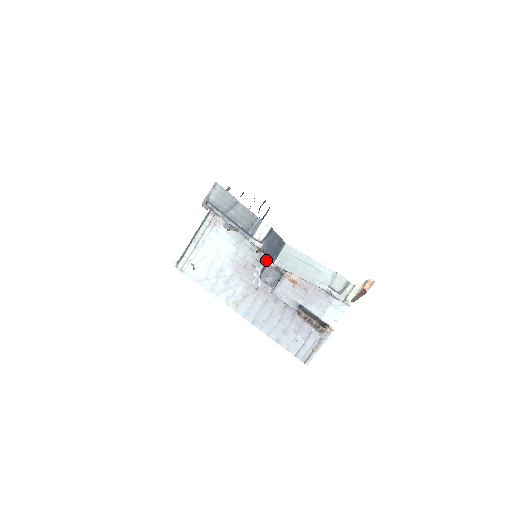
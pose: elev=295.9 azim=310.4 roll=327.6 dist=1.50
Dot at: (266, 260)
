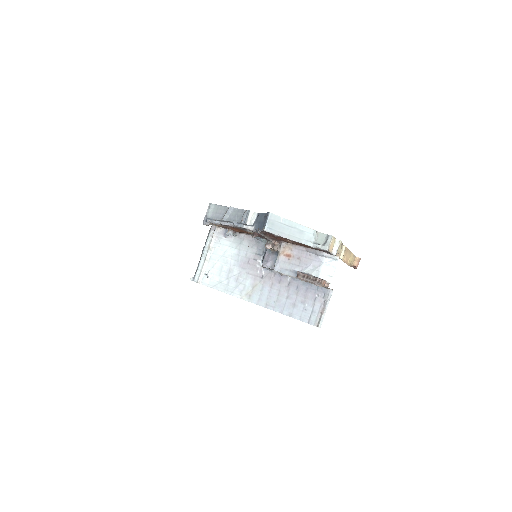
Dot at: (263, 251)
